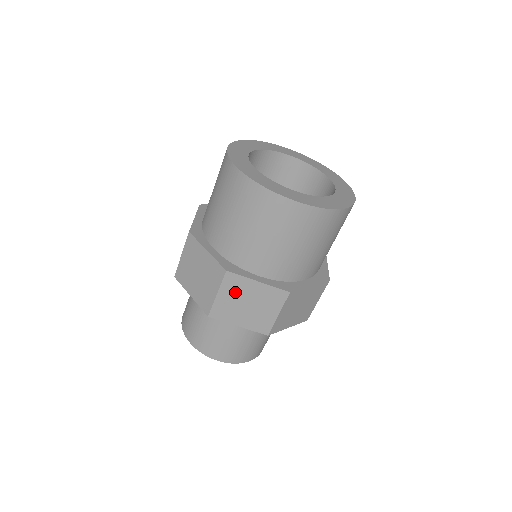
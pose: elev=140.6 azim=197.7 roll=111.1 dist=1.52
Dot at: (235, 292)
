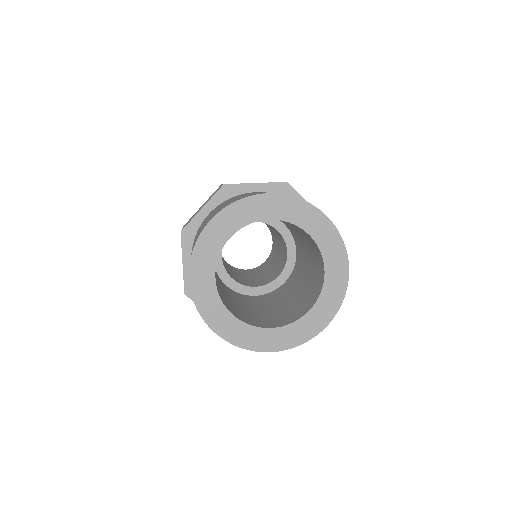
Dot at: occluded
